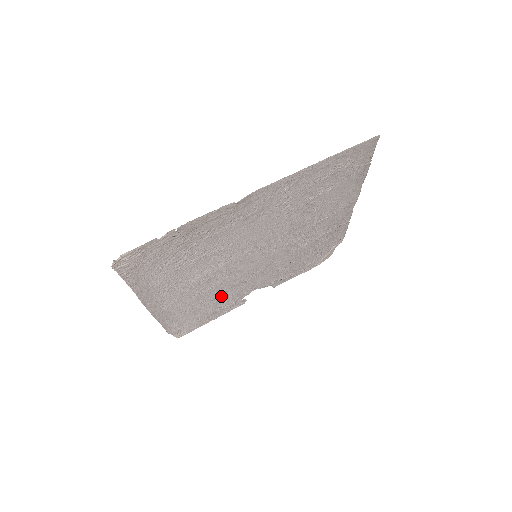
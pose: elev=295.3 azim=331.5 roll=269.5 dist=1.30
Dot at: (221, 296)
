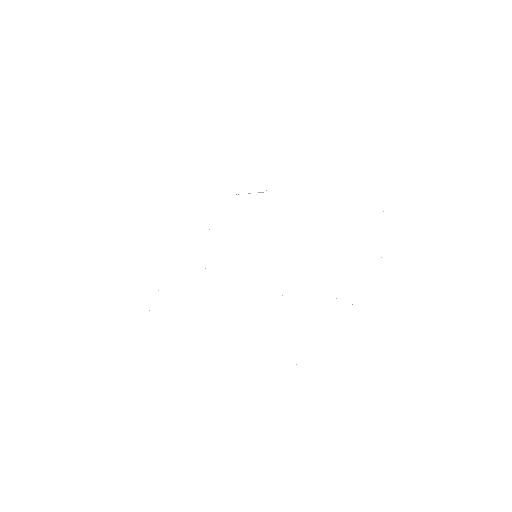
Dot at: occluded
